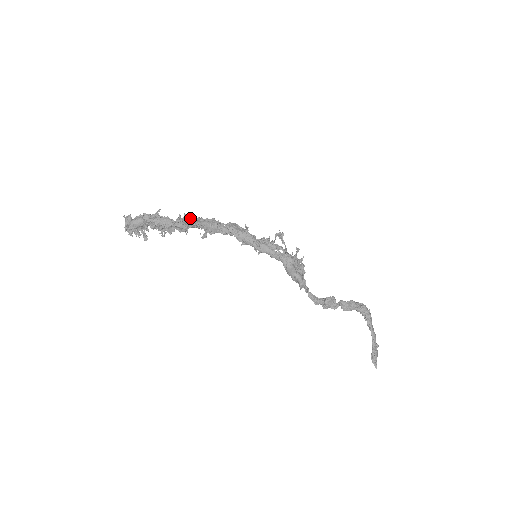
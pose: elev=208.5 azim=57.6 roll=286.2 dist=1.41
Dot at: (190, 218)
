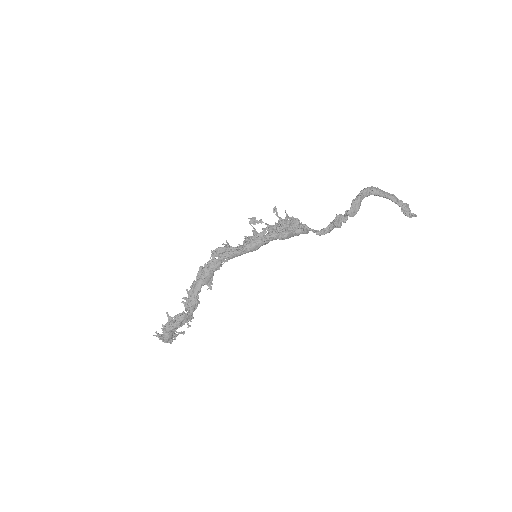
Dot at: (189, 294)
